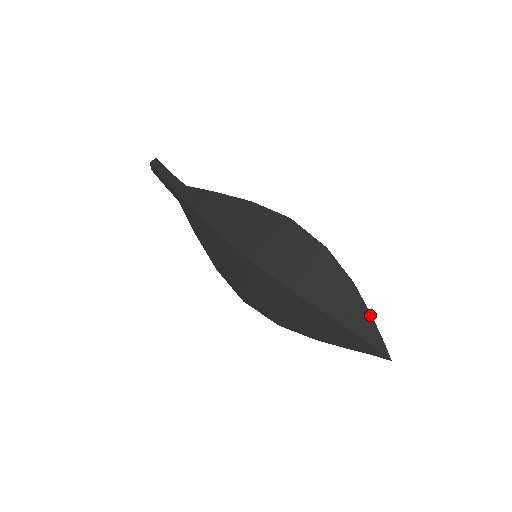
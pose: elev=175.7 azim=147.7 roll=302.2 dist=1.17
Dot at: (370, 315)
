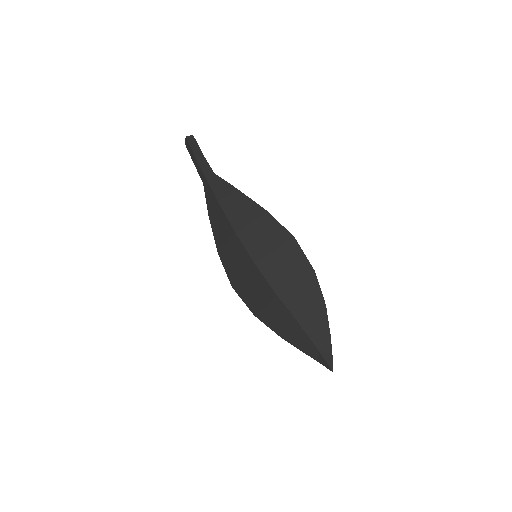
Dot at: (329, 334)
